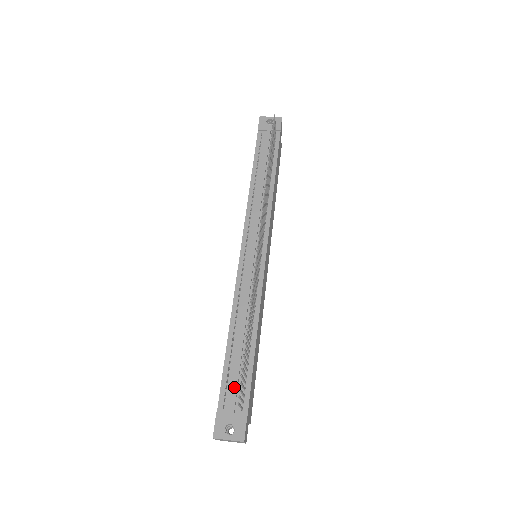
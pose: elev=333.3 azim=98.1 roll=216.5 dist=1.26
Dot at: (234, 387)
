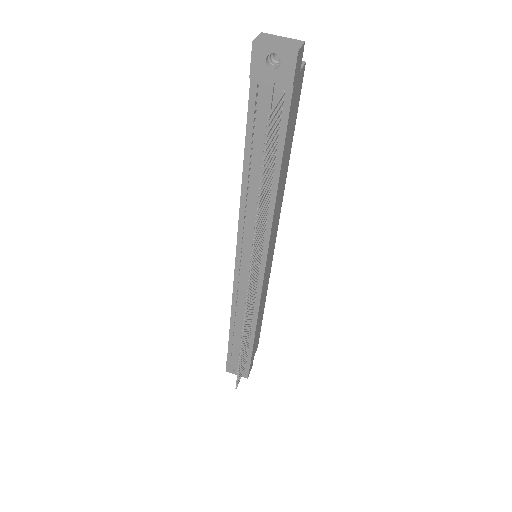
Dot at: (238, 354)
